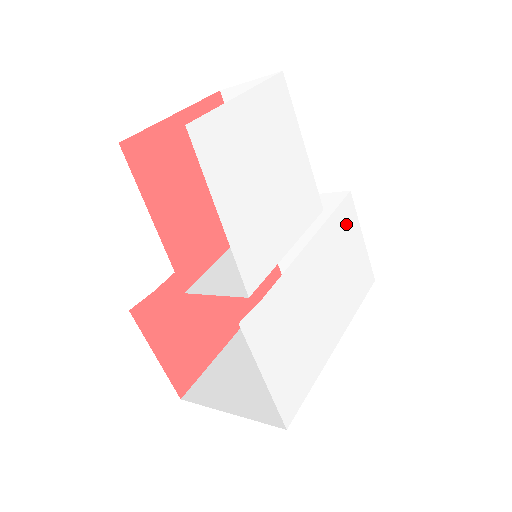
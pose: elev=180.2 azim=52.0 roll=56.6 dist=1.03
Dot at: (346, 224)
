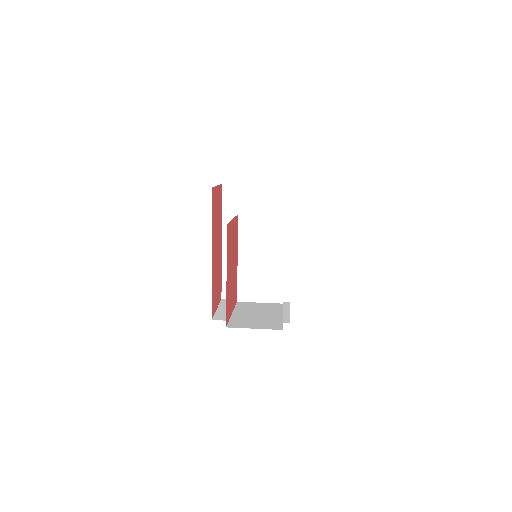
Dot at: occluded
